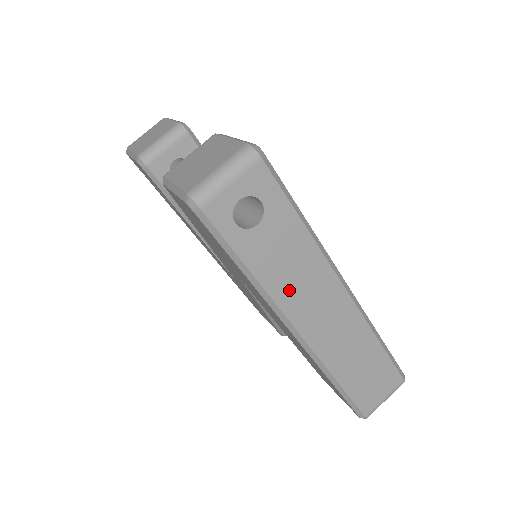
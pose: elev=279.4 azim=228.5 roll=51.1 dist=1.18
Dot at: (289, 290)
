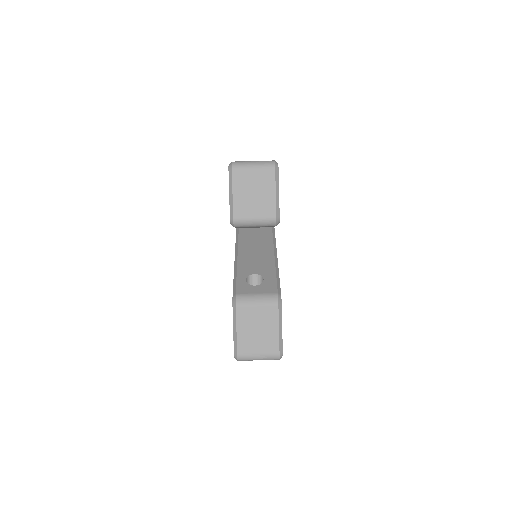
Dot at: occluded
